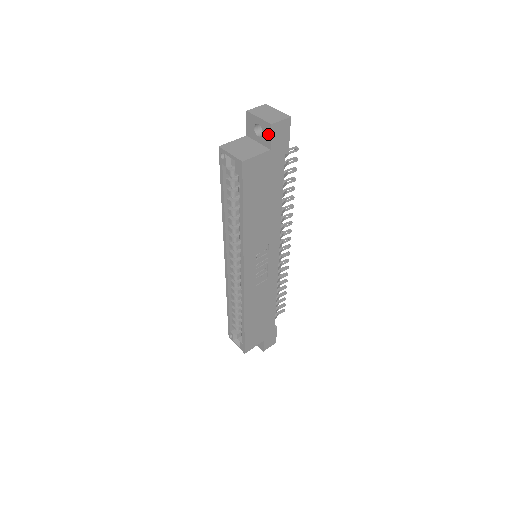
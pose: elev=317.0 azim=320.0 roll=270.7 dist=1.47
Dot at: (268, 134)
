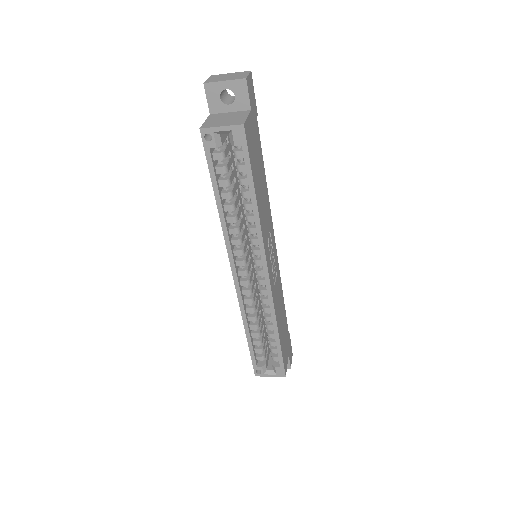
Dot at: (243, 93)
